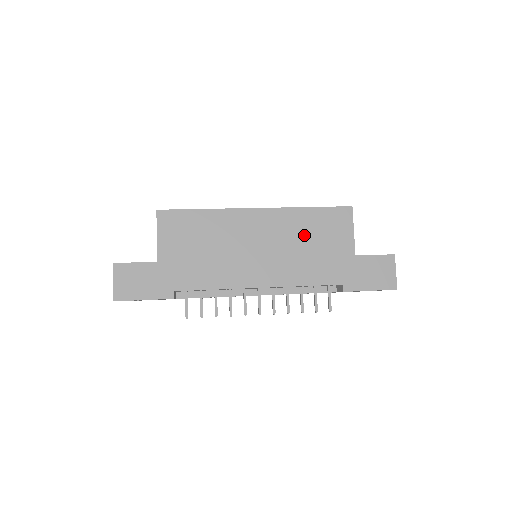
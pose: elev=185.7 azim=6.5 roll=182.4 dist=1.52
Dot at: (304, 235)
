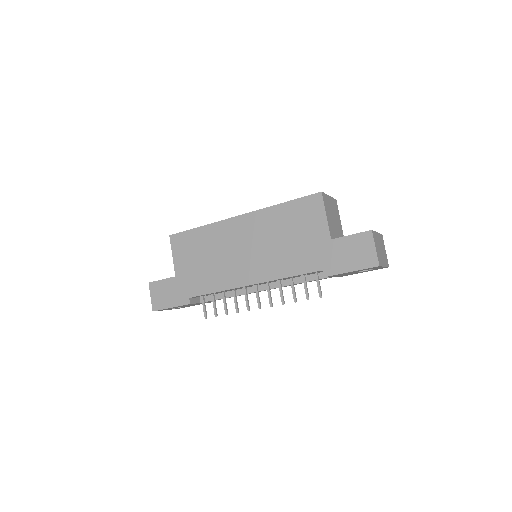
Dot at: (281, 230)
